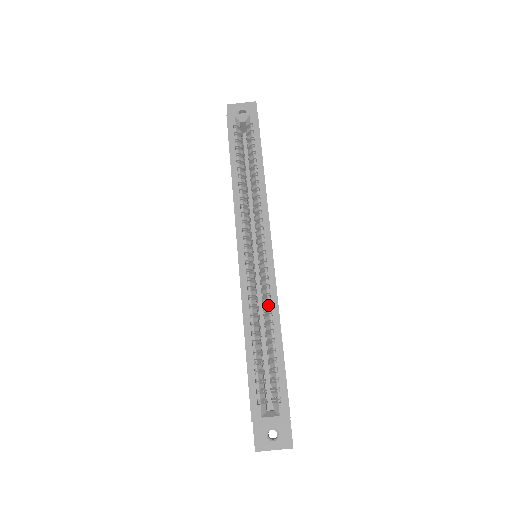
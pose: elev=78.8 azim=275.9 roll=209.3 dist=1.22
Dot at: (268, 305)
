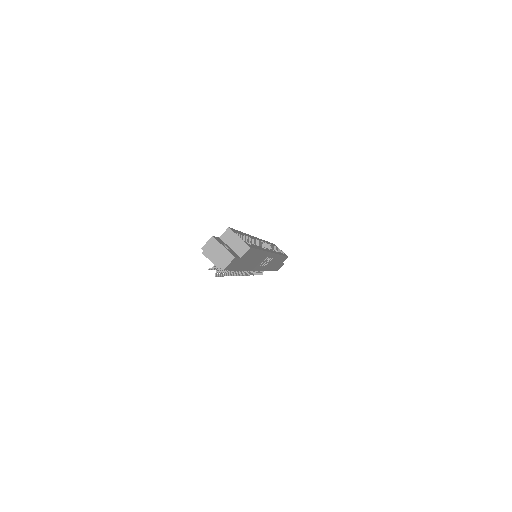
Dot at: occluded
